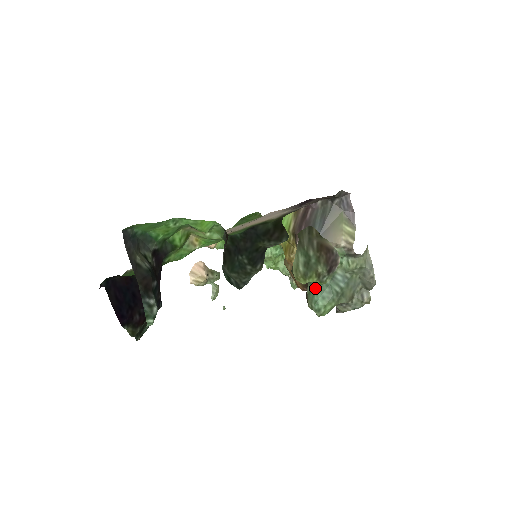
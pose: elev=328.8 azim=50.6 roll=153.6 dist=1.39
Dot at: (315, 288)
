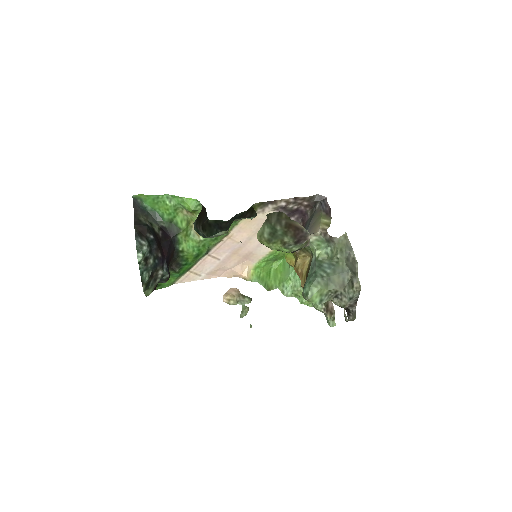
Dot at: (307, 279)
